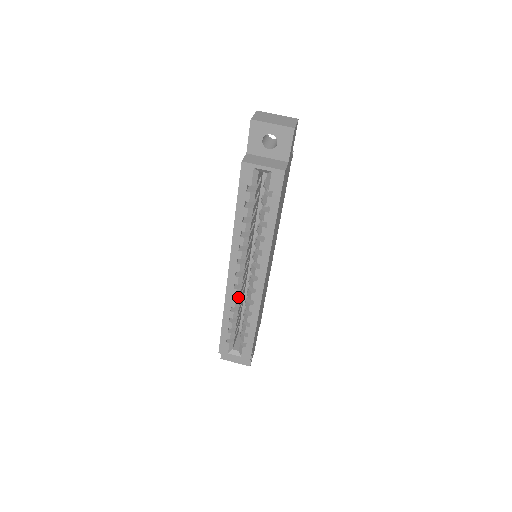
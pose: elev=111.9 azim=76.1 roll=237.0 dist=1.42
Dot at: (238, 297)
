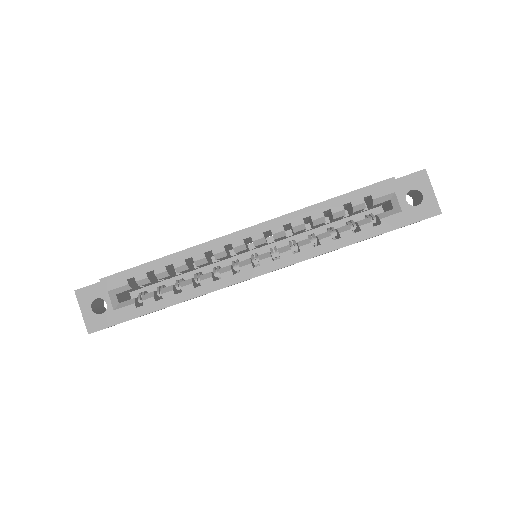
Dot at: (208, 259)
